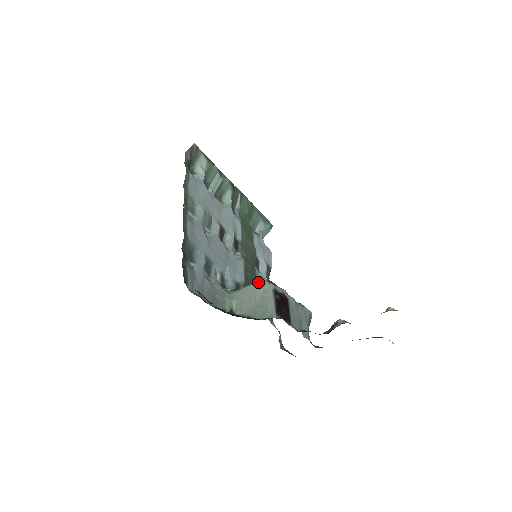
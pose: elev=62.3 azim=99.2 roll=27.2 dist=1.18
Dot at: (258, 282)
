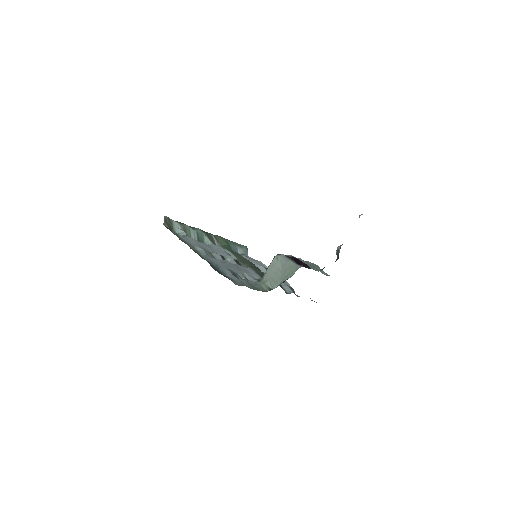
Dot at: (272, 260)
